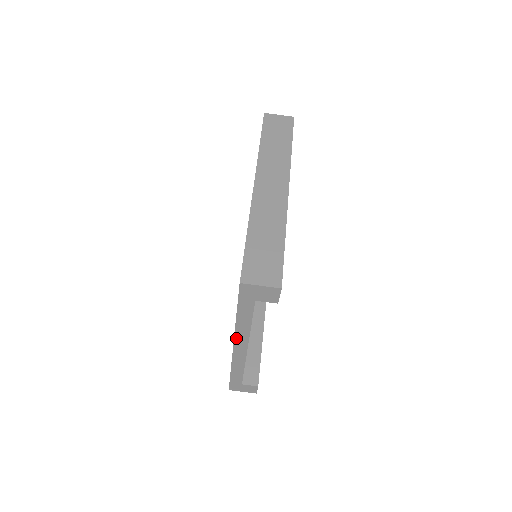
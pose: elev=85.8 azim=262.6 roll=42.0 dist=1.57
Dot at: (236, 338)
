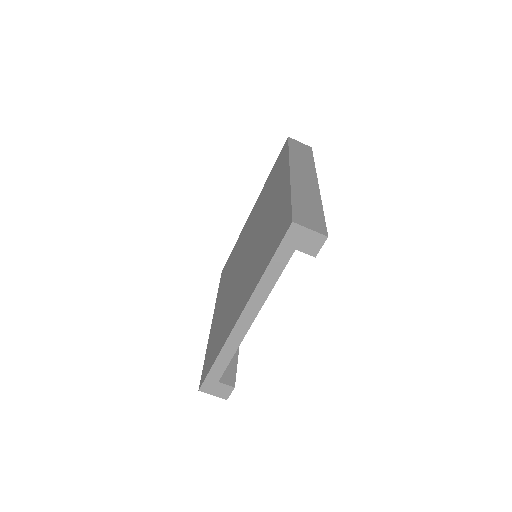
Dot at: (249, 303)
